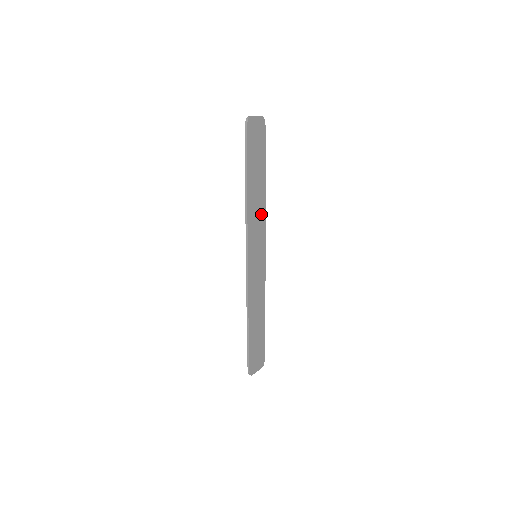
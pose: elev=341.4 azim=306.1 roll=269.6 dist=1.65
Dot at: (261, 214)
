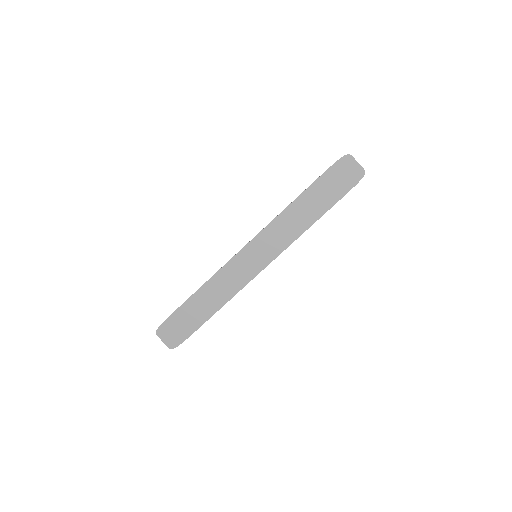
Dot at: (292, 234)
